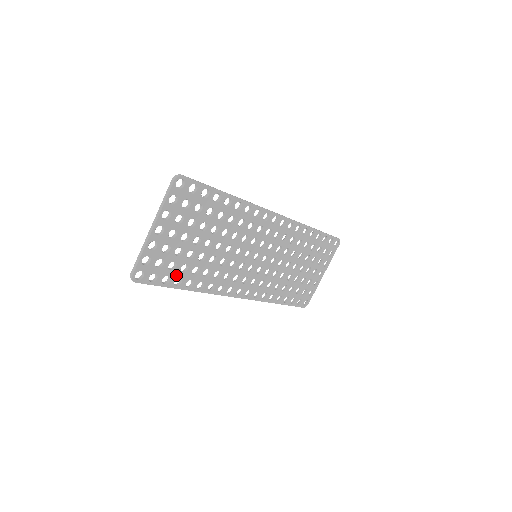
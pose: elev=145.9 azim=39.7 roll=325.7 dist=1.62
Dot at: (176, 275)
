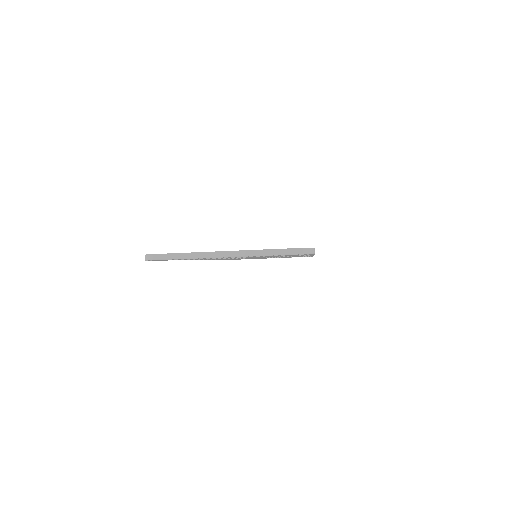
Dot at: occluded
